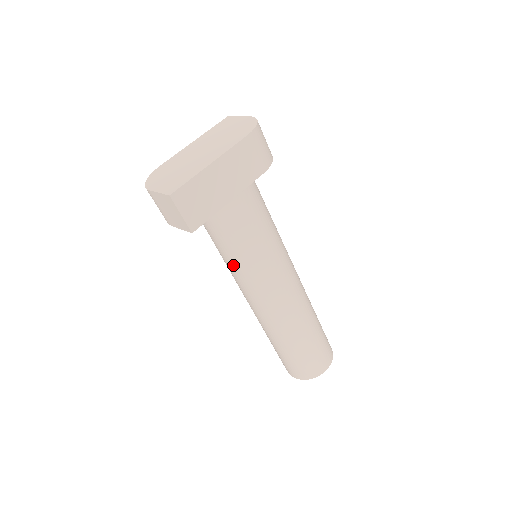
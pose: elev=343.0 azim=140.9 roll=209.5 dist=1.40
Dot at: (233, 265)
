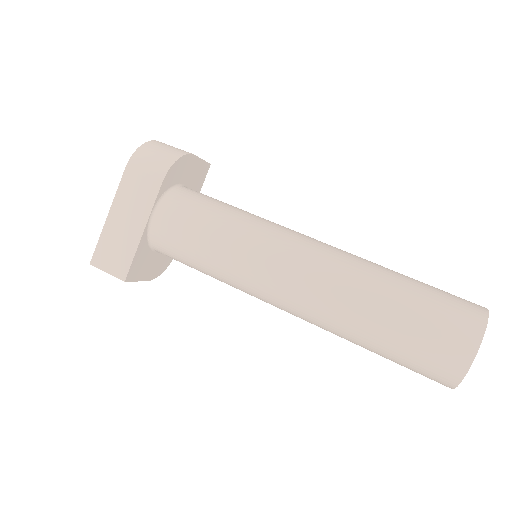
Dot at: occluded
